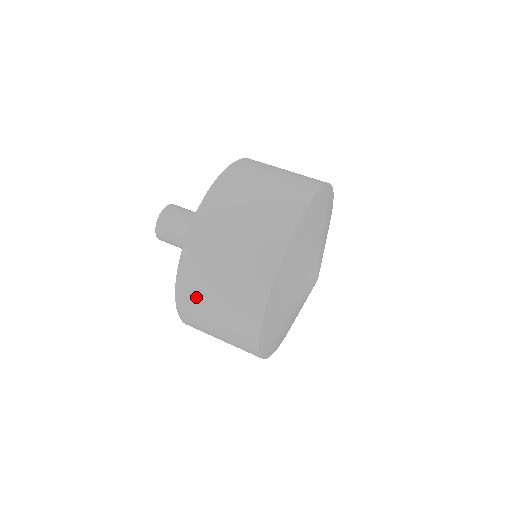
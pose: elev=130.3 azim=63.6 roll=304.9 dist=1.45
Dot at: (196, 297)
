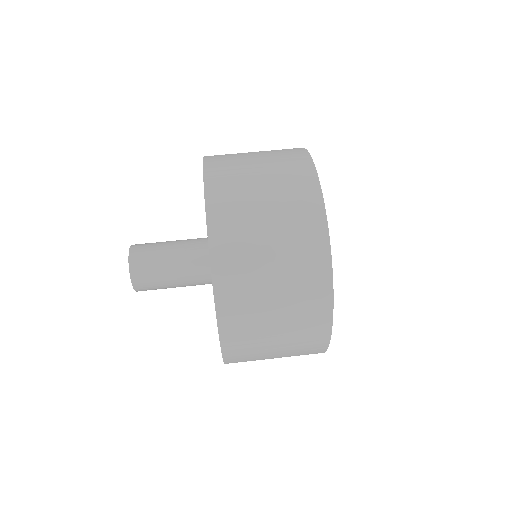
Dot at: (239, 237)
